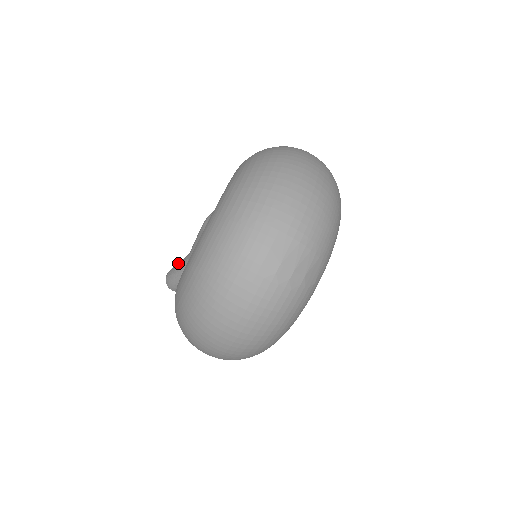
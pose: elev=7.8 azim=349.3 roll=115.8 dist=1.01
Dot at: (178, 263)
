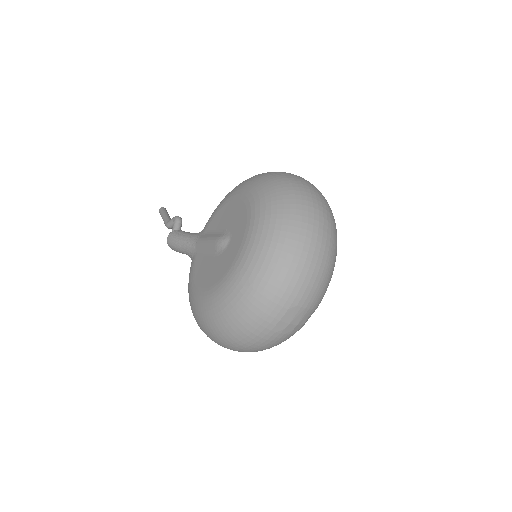
Dot at: (182, 237)
